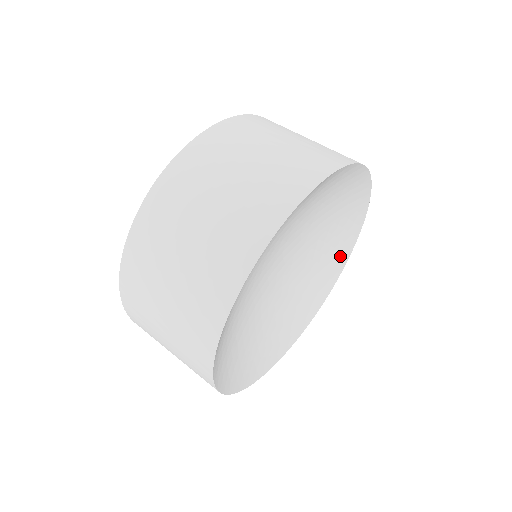
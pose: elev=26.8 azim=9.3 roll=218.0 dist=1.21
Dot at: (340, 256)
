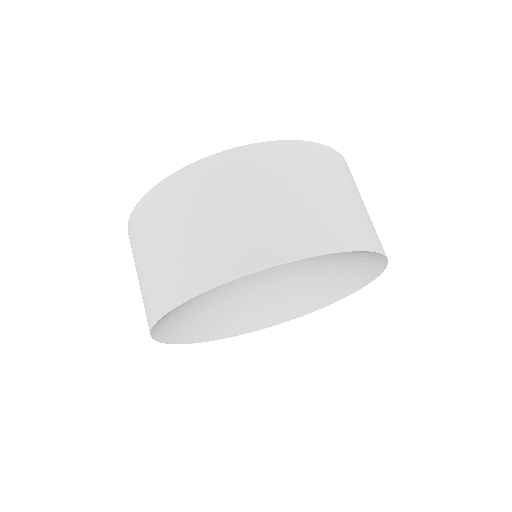
Dot at: (357, 280)
